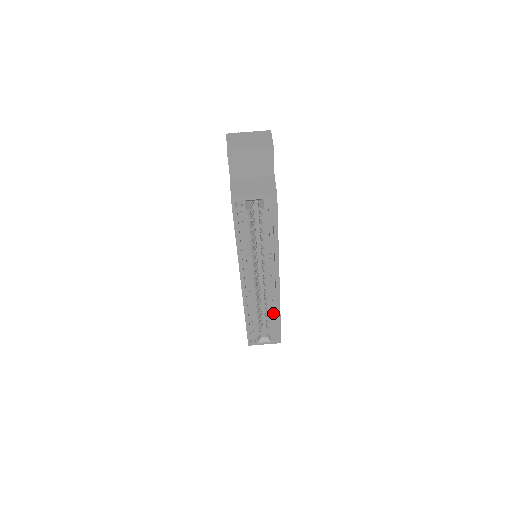
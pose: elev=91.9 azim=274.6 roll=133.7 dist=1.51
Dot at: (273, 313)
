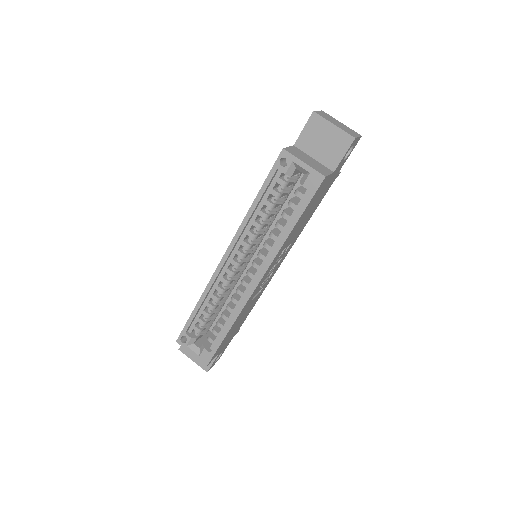
Dot at: (225, 322)
